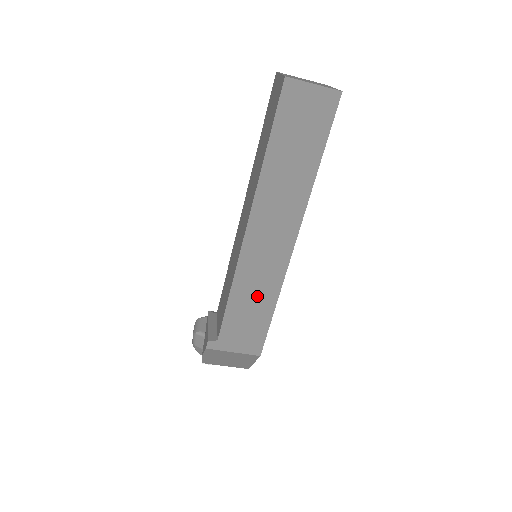
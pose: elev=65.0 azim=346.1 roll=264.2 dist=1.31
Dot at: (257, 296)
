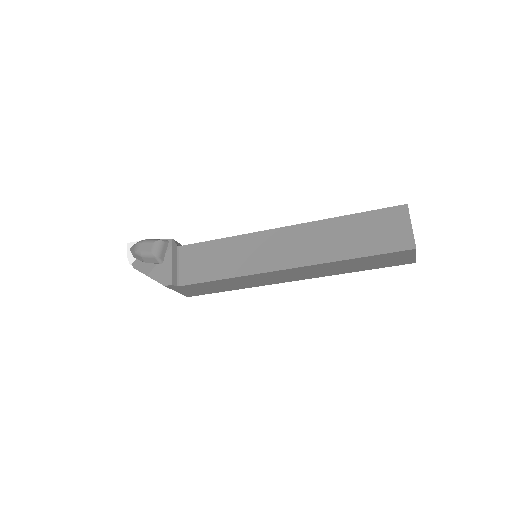
Dot at: (235, 285)
